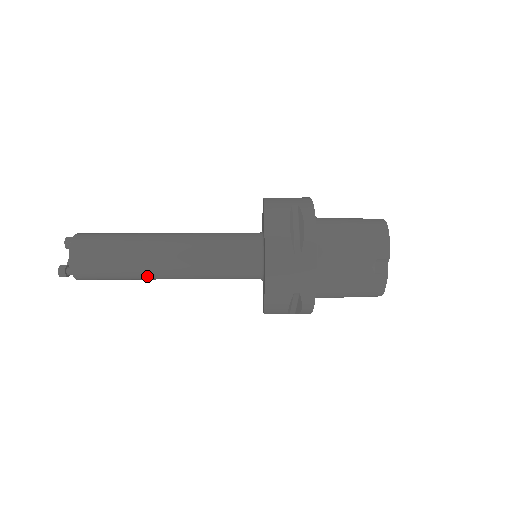
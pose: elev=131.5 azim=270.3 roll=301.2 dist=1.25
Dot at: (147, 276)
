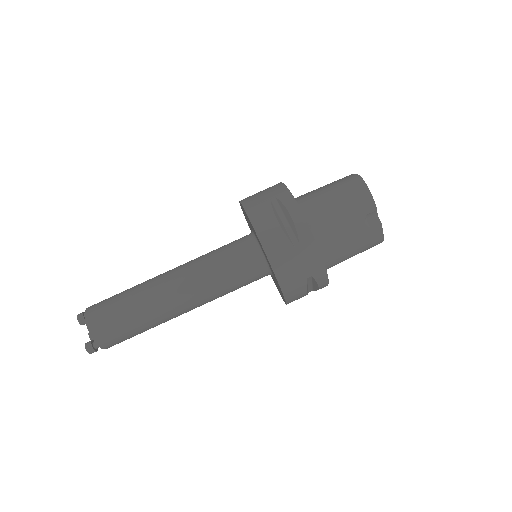
Dot at: (168, 319)
